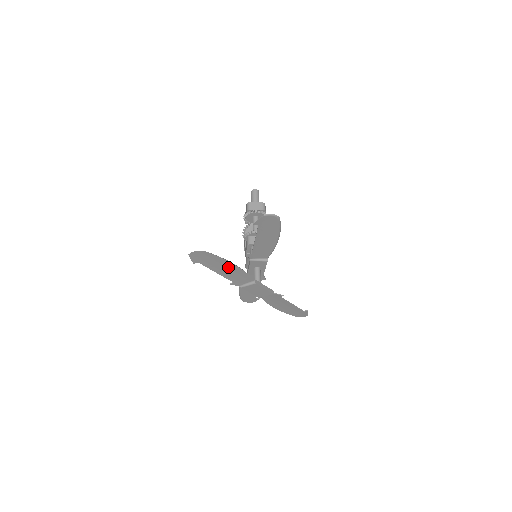
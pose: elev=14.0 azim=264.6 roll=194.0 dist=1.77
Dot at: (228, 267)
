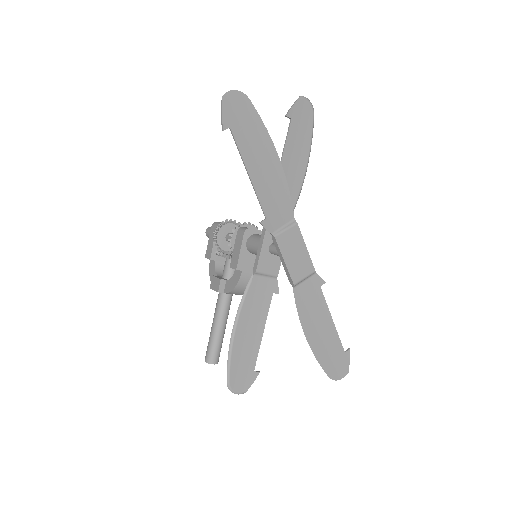
Dot at: (267, 161)
